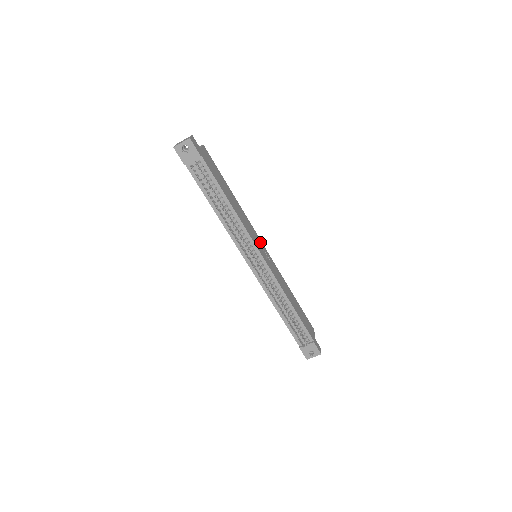
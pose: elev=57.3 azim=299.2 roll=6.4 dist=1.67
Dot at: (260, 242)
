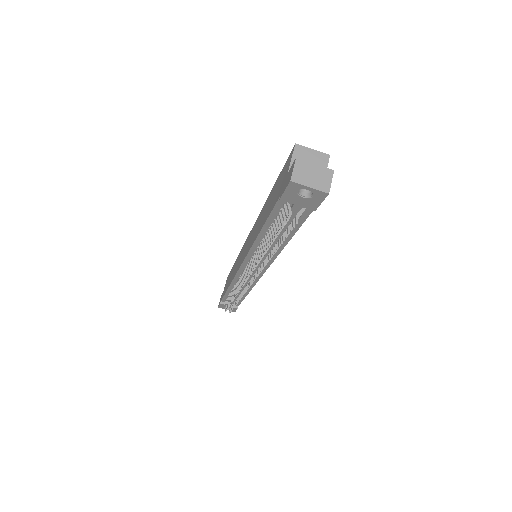
Dot at: occluded
